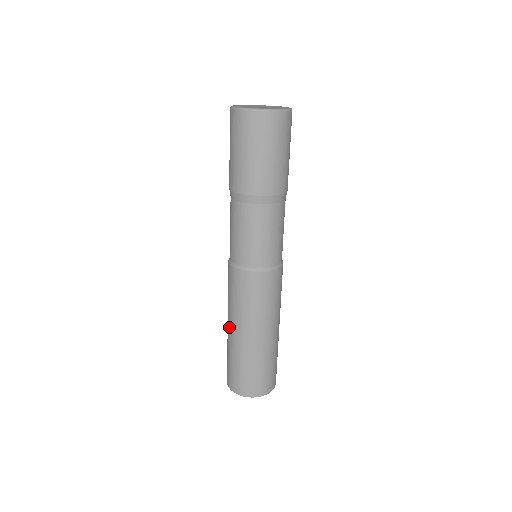
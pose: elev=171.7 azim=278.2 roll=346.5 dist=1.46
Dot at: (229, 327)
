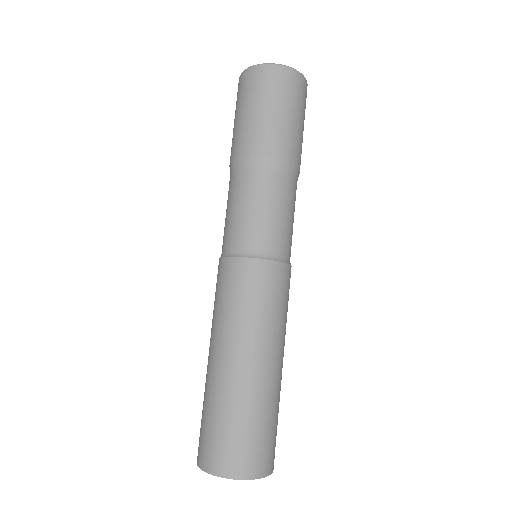
Dot at: occluded
